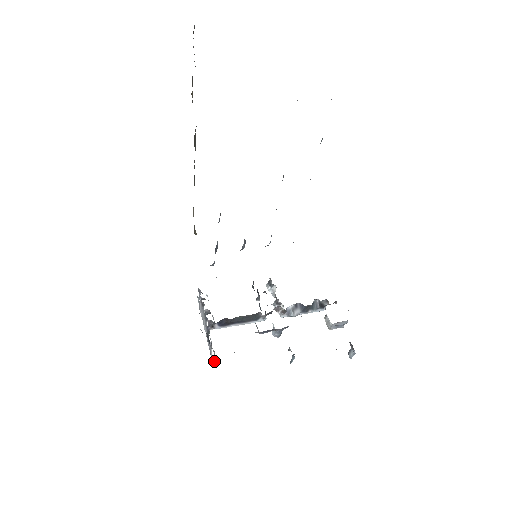
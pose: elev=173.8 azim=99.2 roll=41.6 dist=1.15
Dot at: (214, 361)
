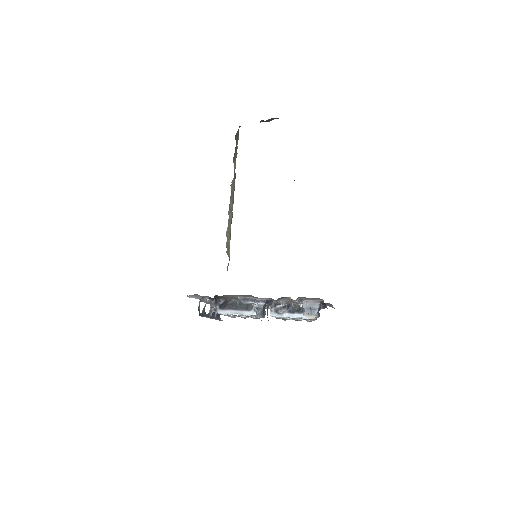
Dot at: (199, 306)
